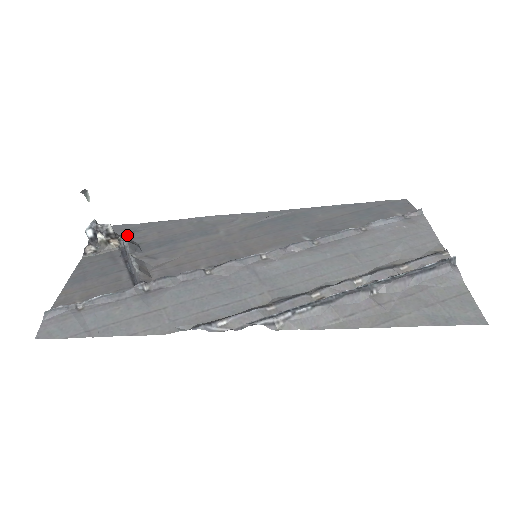
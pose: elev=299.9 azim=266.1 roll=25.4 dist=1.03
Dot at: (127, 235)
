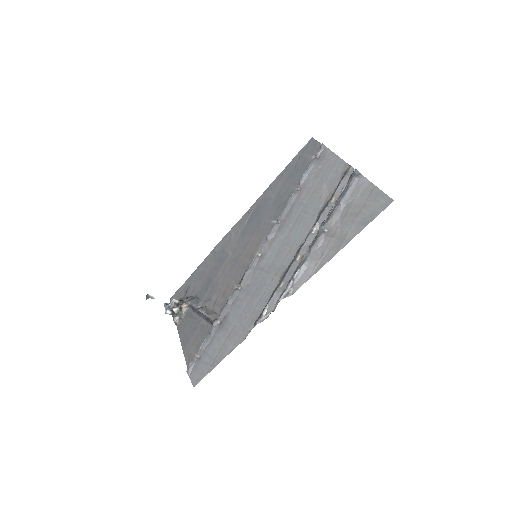
Dot at: (186, 295)
